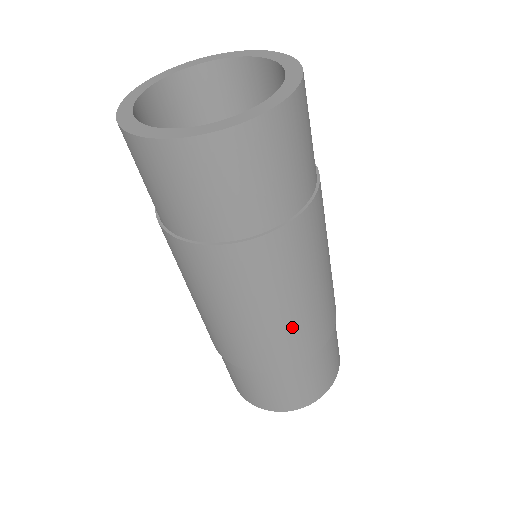
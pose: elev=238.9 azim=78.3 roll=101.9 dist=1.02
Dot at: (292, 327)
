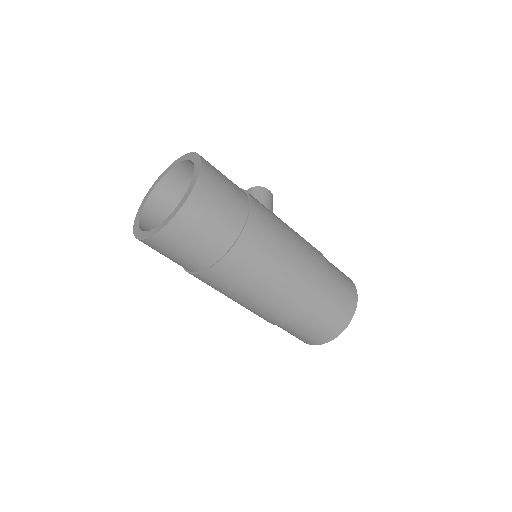
Dot at: (280, 297)
